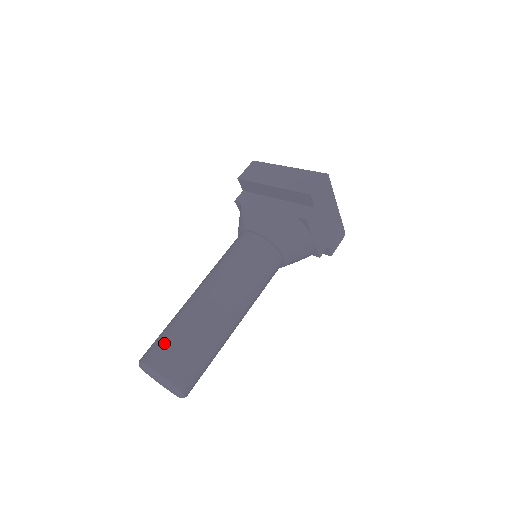
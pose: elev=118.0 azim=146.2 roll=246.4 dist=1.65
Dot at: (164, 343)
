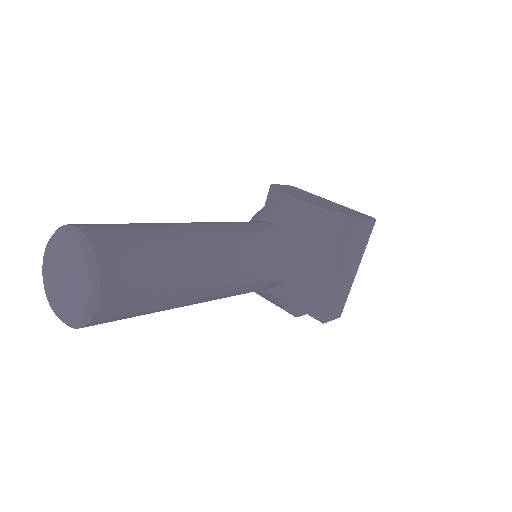
Dot at: occluded
